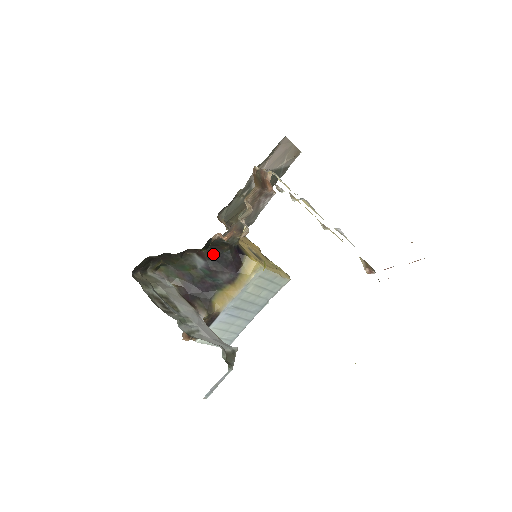
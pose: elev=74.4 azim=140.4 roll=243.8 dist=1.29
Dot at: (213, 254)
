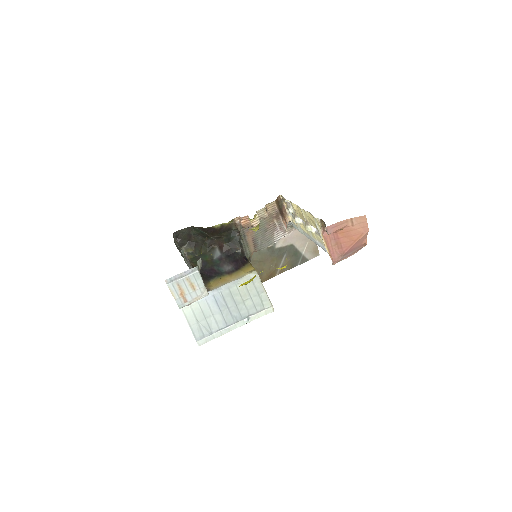
Dot at: (229, 250)
